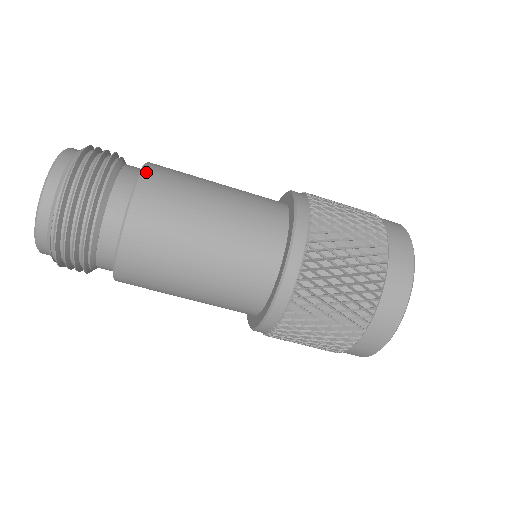
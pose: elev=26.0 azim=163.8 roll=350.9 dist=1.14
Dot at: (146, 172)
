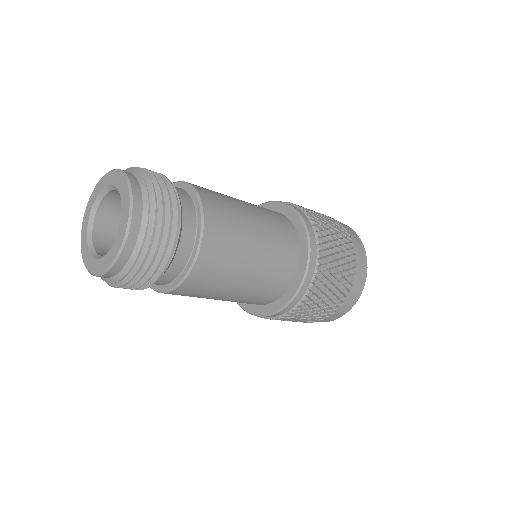
Dot at: (206, 209)
